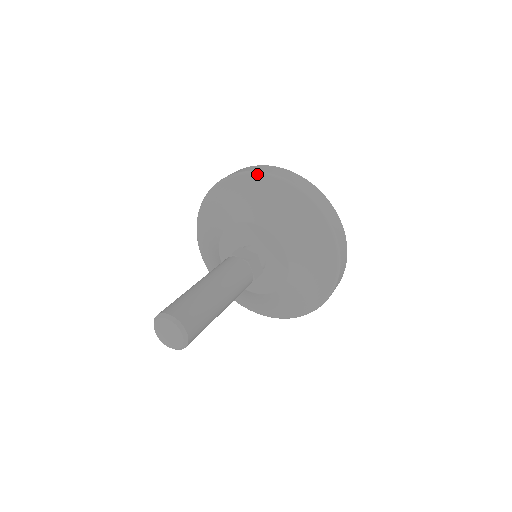
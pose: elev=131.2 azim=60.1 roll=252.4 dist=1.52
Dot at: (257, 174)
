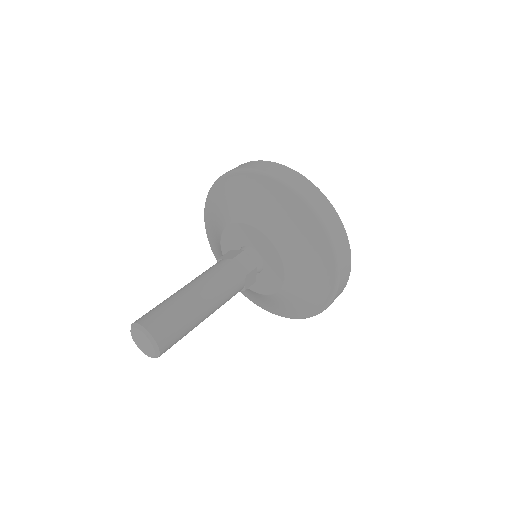
Dot at: (223, 177)
